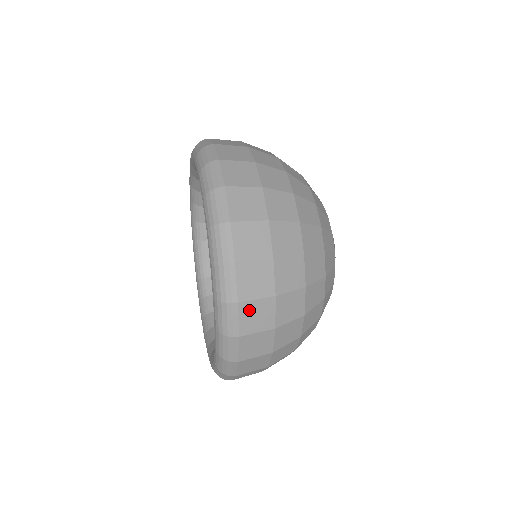
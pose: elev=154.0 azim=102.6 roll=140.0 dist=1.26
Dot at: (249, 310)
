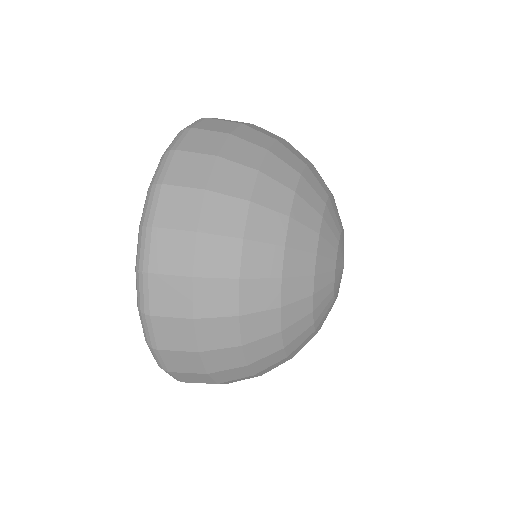
Dot at: (172, 357)
